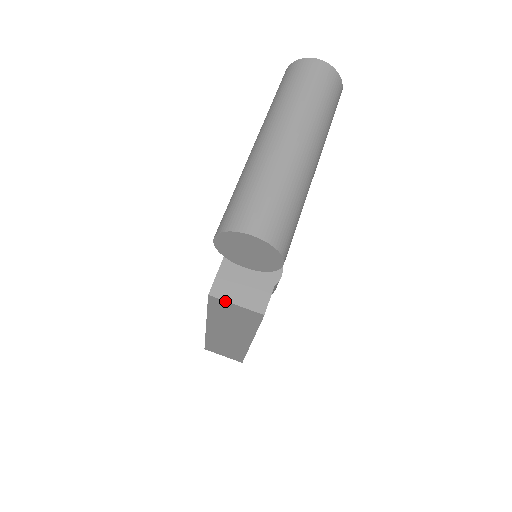
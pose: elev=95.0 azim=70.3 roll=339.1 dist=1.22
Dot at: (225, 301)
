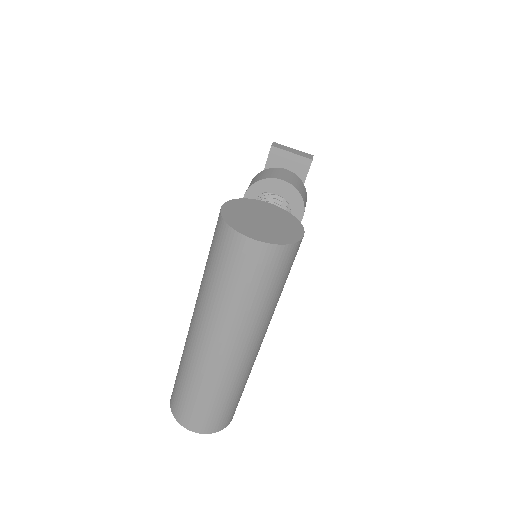
Dot at: occluded
